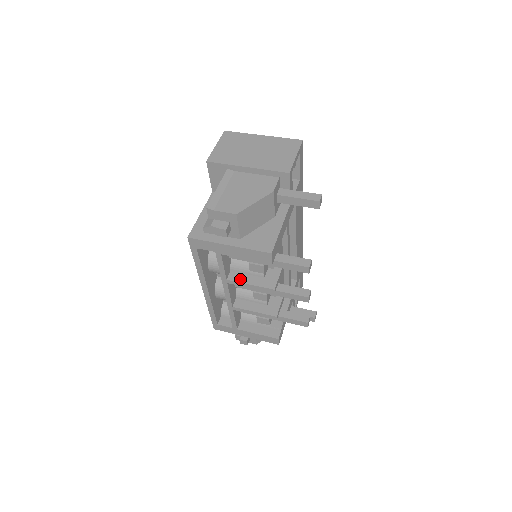
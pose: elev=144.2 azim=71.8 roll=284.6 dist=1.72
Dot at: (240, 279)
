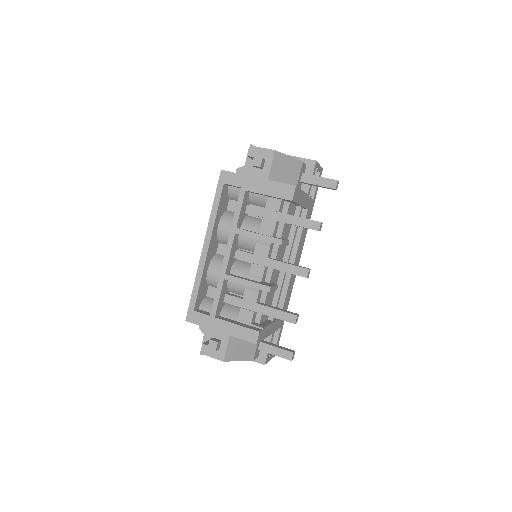
Dot at: (249, 231)
